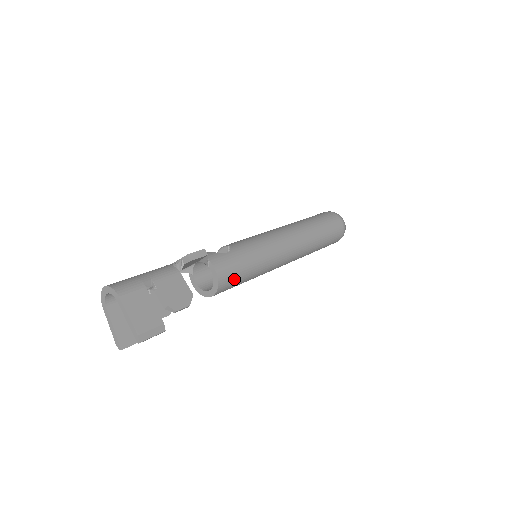
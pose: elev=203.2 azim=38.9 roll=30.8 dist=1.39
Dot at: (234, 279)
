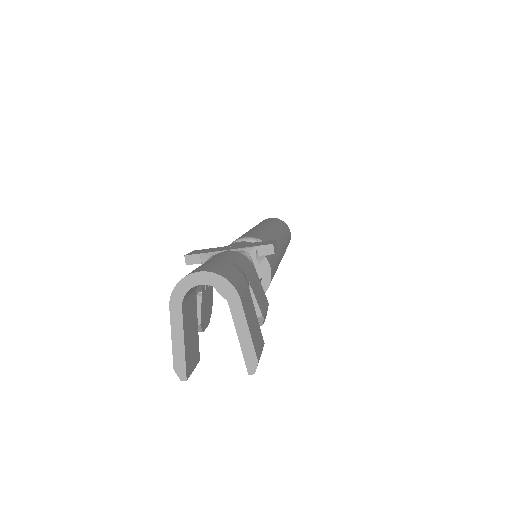
Dot at: occluded
